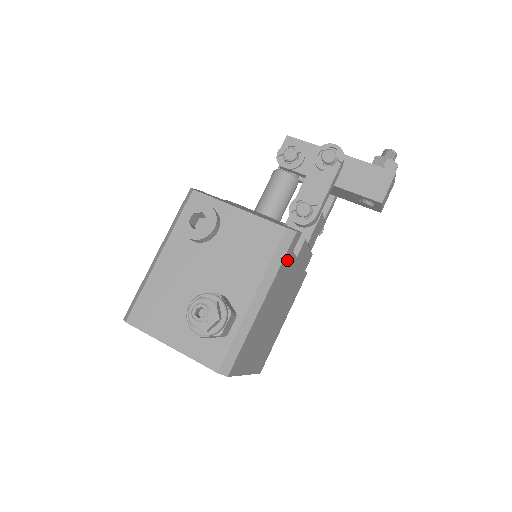
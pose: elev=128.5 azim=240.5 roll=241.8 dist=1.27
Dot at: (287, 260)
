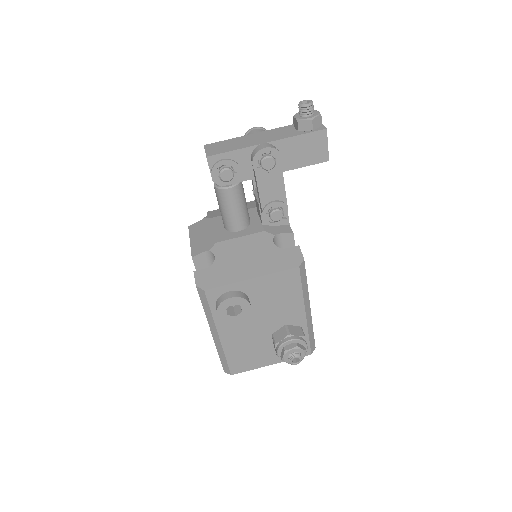
Dot at: occluded
